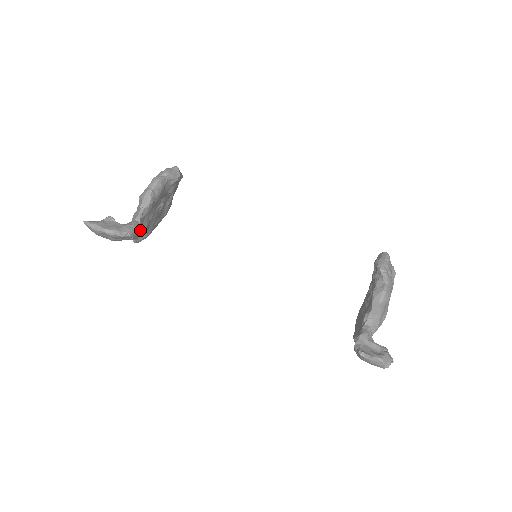
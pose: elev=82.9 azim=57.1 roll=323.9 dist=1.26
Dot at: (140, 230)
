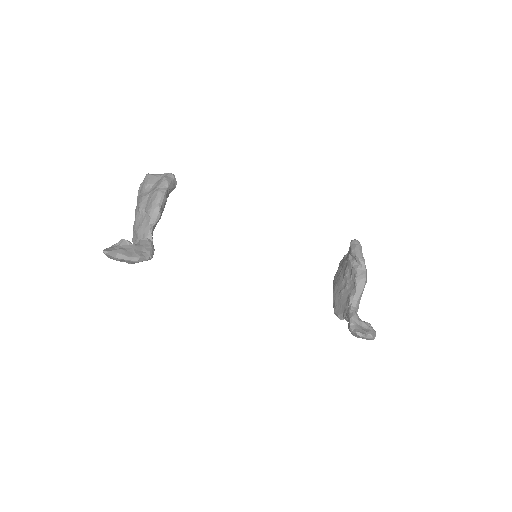
Dot at: occluded
